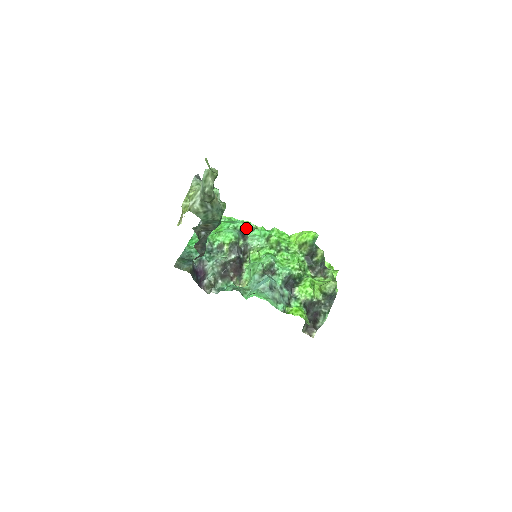
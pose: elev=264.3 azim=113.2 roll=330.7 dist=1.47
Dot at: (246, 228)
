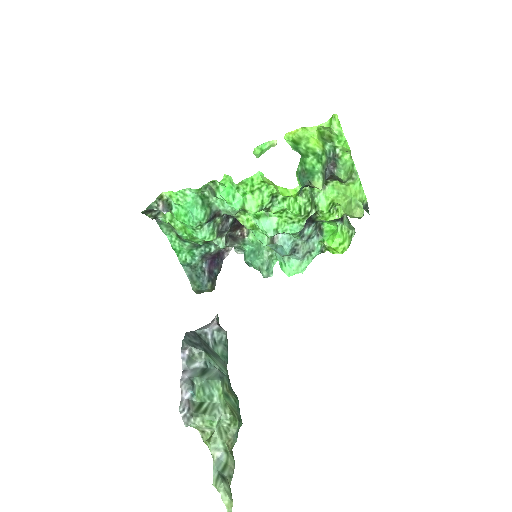
Dot at: (202, 190)
